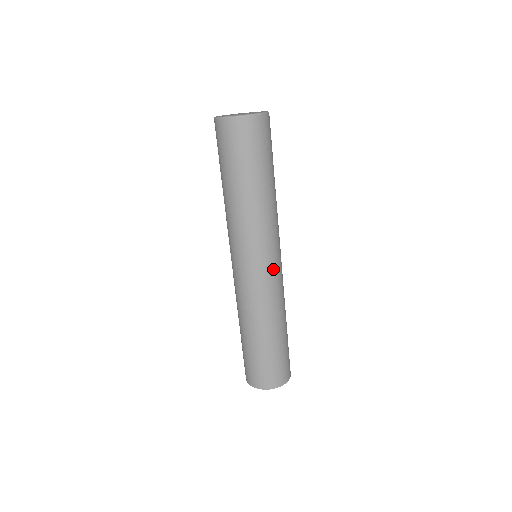
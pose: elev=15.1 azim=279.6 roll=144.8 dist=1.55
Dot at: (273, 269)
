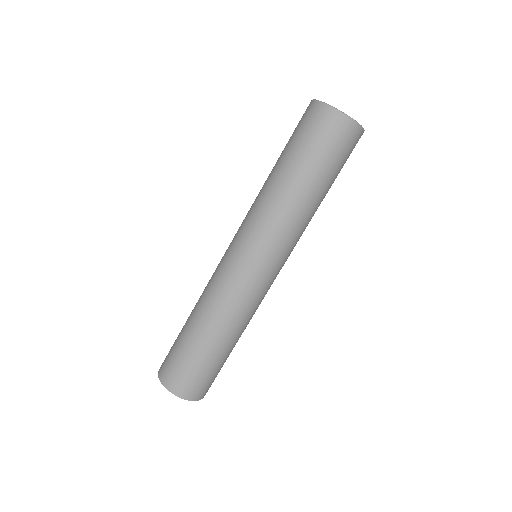
Dot at: (271, 279)
